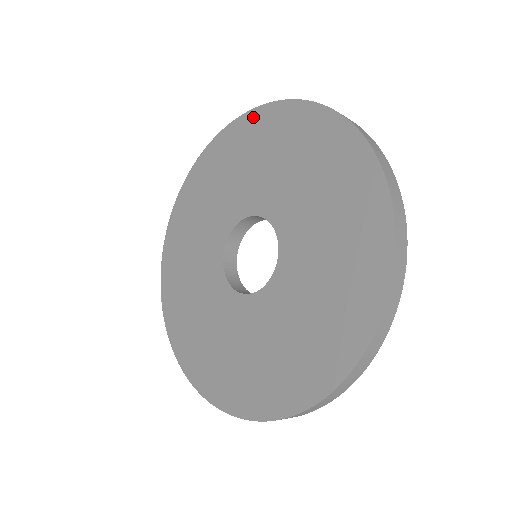
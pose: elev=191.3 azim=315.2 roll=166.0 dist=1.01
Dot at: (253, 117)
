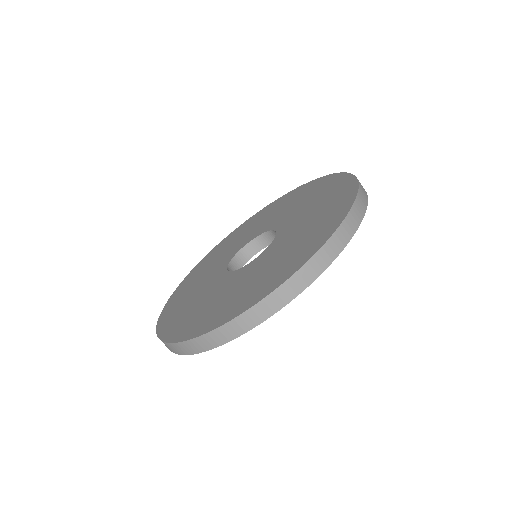
Dot at: (205, 258)
